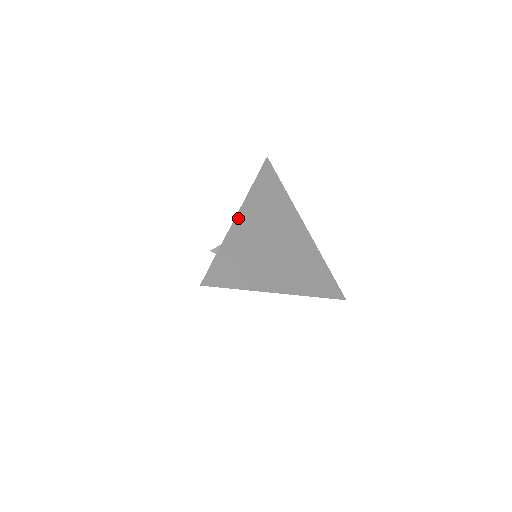
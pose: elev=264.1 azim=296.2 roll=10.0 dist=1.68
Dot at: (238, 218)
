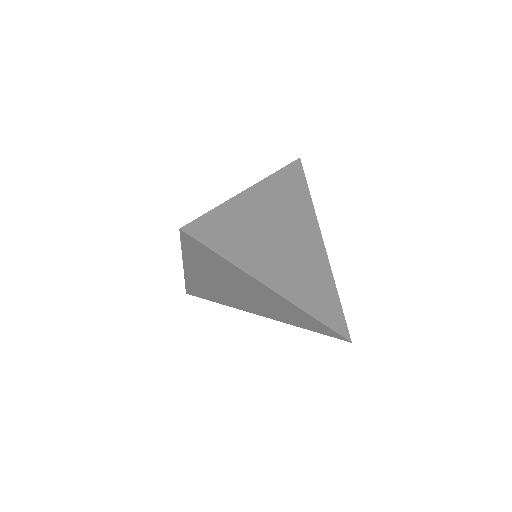
Dot at: (250, 191)
